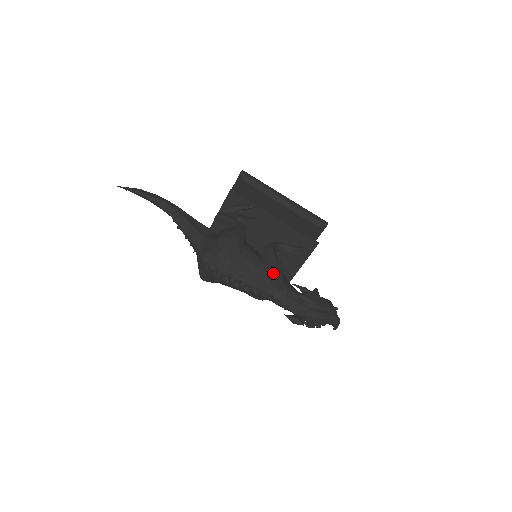
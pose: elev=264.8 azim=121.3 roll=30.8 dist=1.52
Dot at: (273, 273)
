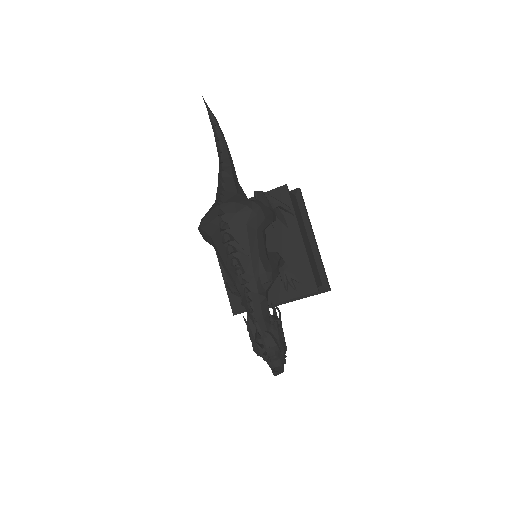
Dot at: (268, 272)
